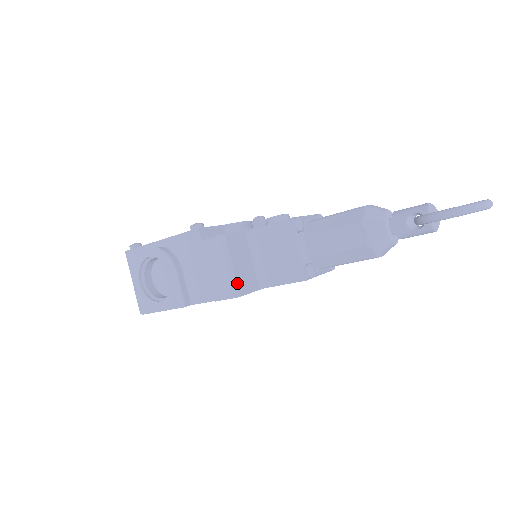
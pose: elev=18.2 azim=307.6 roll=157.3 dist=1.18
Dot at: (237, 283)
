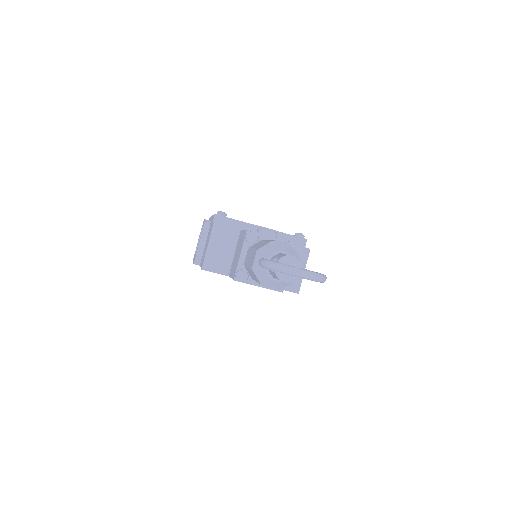
Dot at: (207, 260)
